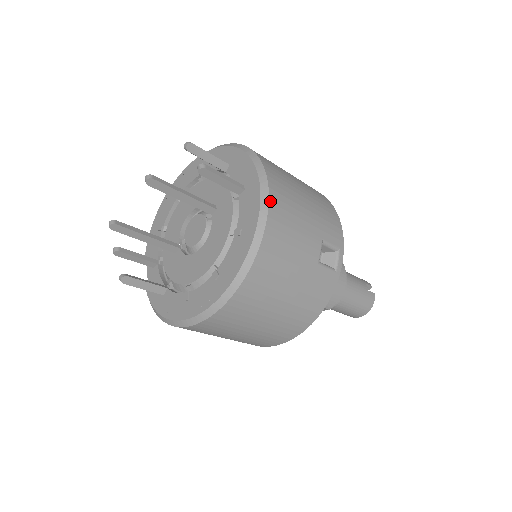
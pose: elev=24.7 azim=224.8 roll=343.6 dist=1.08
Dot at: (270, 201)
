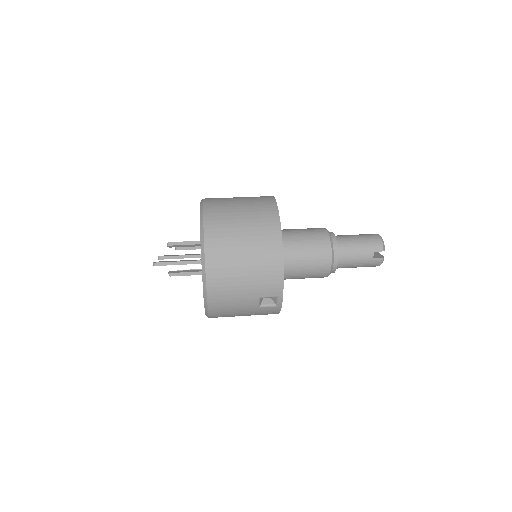
Dot at: (208, 295)
